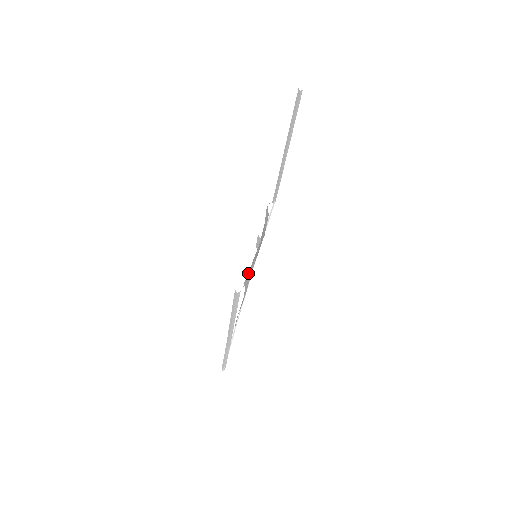
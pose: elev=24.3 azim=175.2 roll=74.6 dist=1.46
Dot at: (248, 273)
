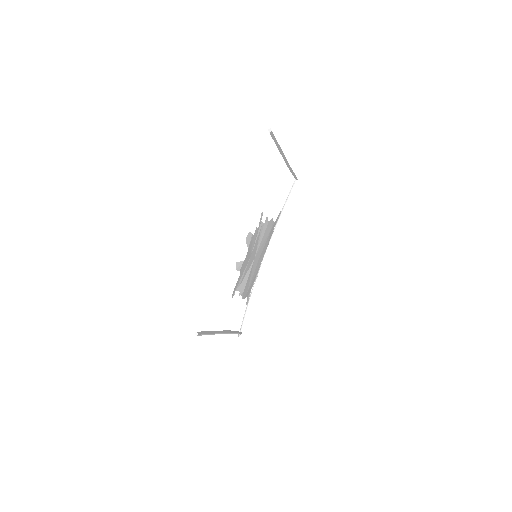
Dot at: (240, 281)
